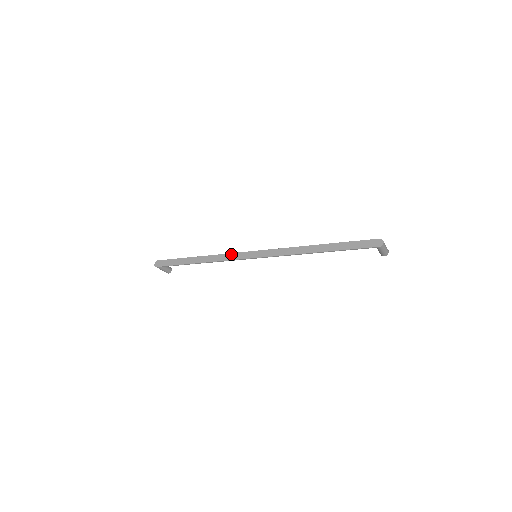
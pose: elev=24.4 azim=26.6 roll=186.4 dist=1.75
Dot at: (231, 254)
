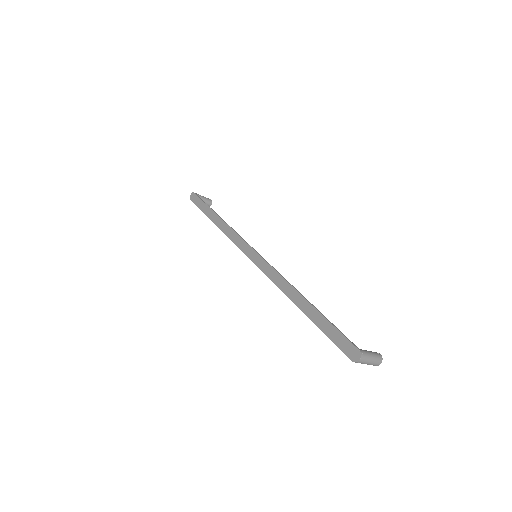
Dot at: (238, 236)
